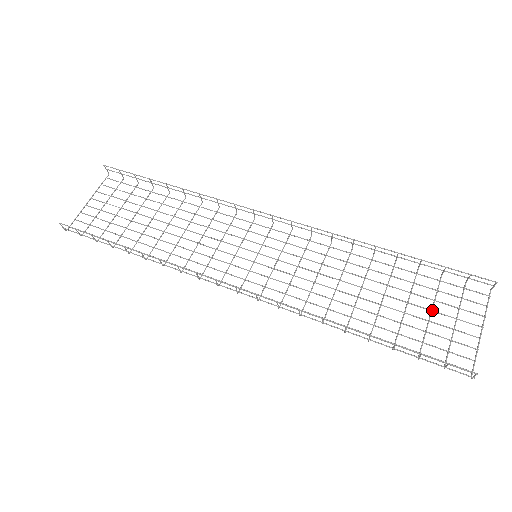
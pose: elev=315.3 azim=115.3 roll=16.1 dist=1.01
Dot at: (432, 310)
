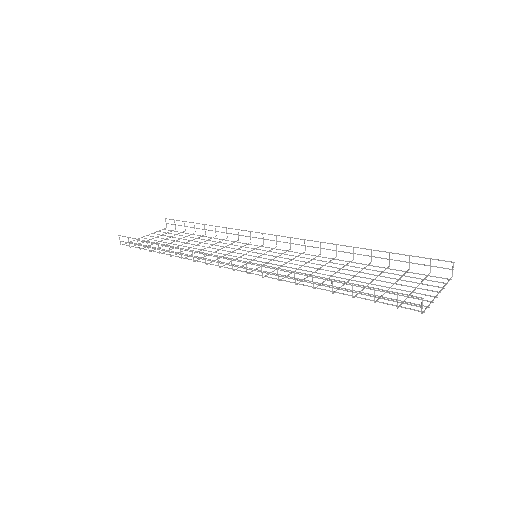
Dot at: (395, 283)
